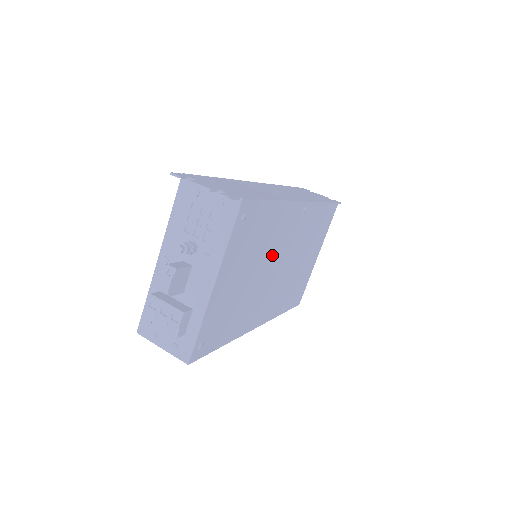
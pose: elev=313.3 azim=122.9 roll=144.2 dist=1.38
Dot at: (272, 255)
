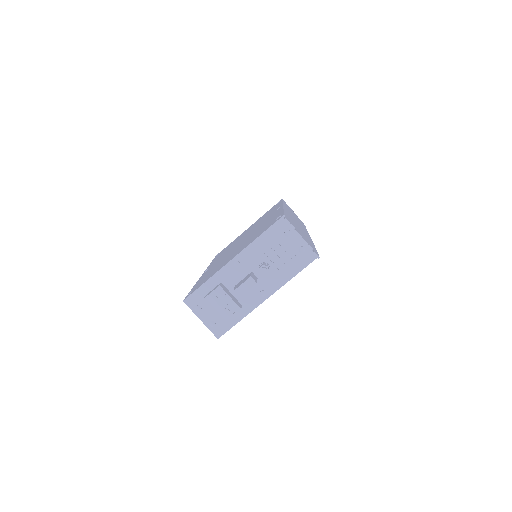
Dot at: occluded
